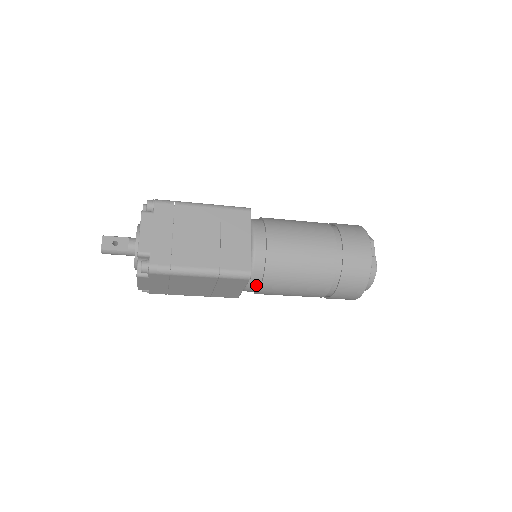
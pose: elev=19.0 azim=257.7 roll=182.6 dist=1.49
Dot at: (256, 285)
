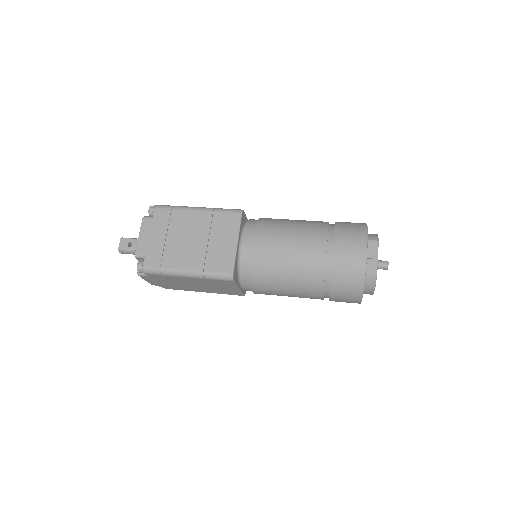
Dot at: (248, 286)
